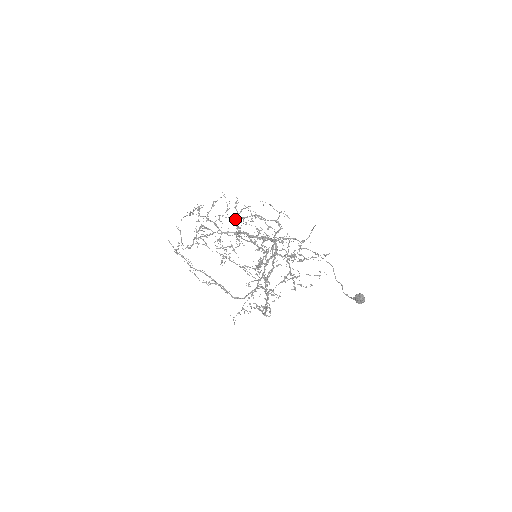
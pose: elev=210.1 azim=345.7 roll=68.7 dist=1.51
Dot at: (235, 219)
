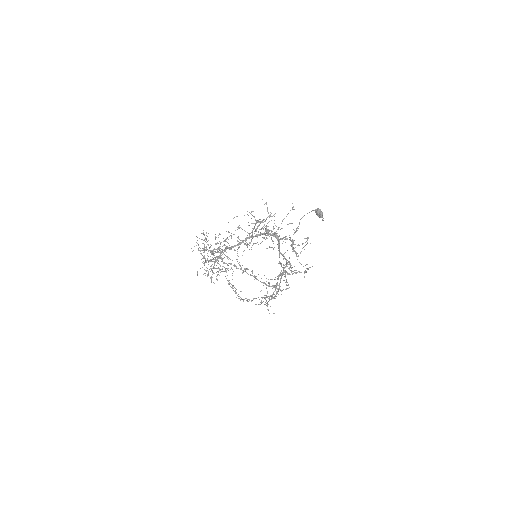
Dot at: (206, 247)
